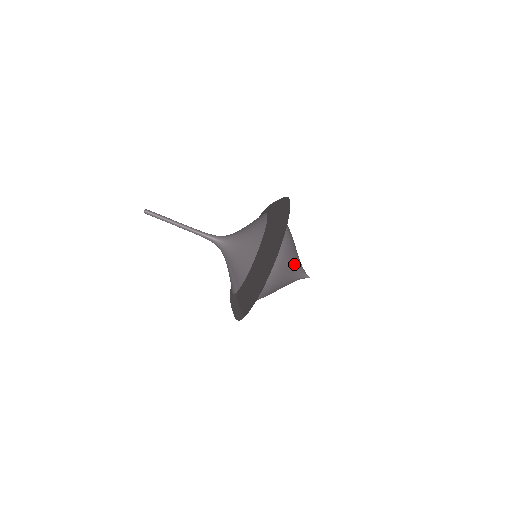
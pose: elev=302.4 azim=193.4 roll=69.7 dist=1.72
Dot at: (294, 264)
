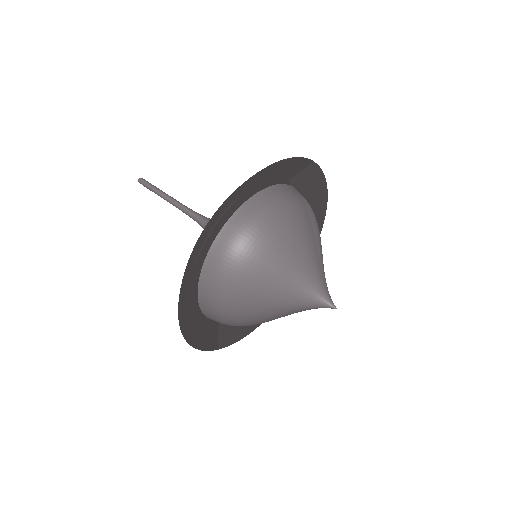
Dot at: (277, 293)
